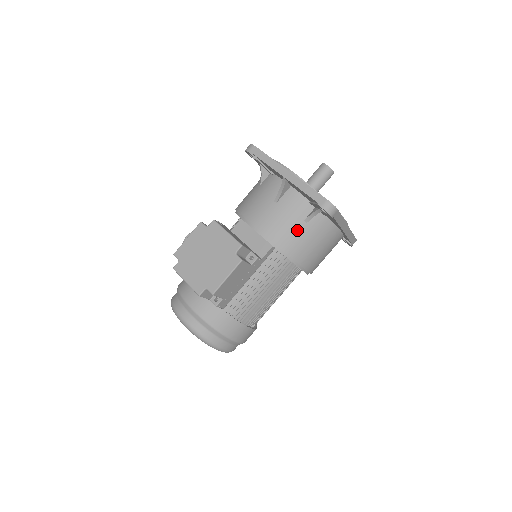
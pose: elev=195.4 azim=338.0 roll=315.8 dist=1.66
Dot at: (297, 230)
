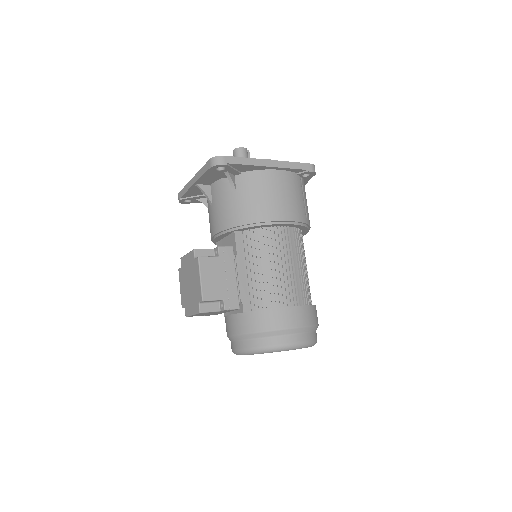
Dot at: (235, 203)
